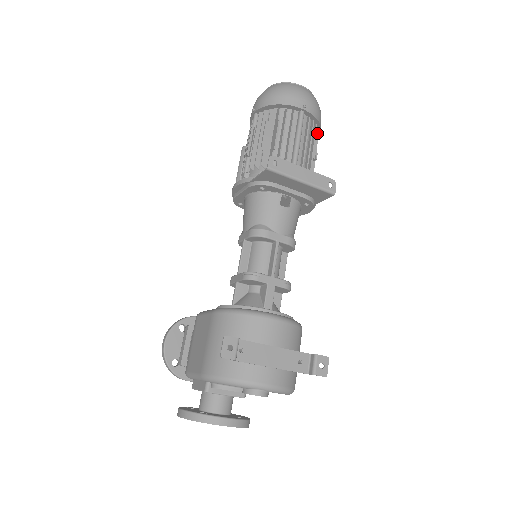
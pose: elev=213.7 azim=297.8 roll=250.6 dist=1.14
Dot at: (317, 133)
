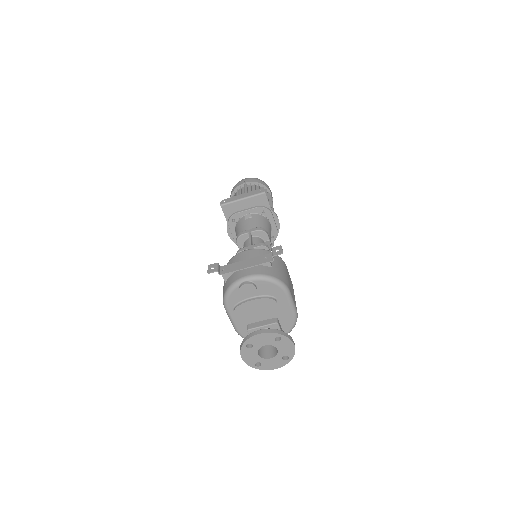
Dot at: occluded
